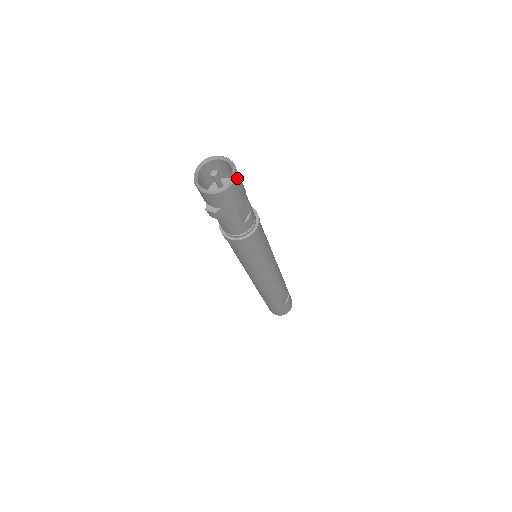
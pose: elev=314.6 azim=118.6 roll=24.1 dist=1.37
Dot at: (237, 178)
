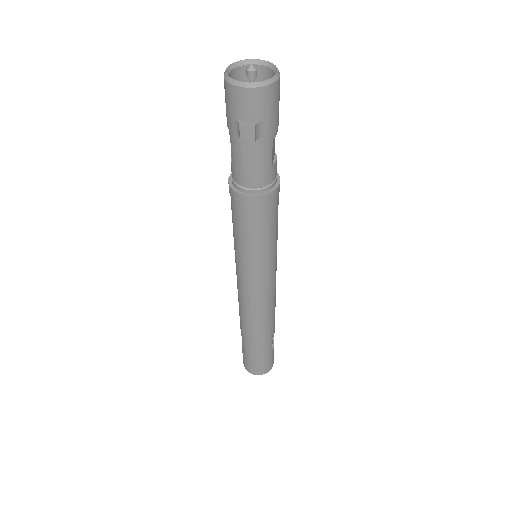
Dot at: (279, 79)
